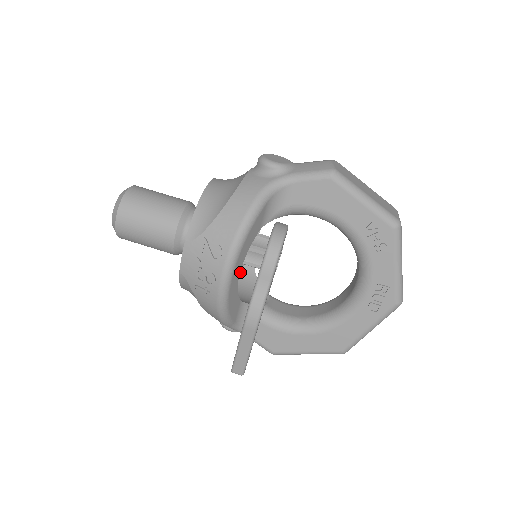
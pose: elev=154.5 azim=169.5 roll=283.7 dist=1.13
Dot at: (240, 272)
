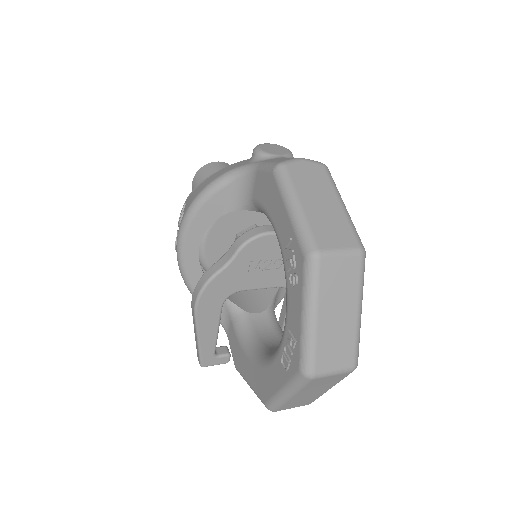
Dot at: occluded
